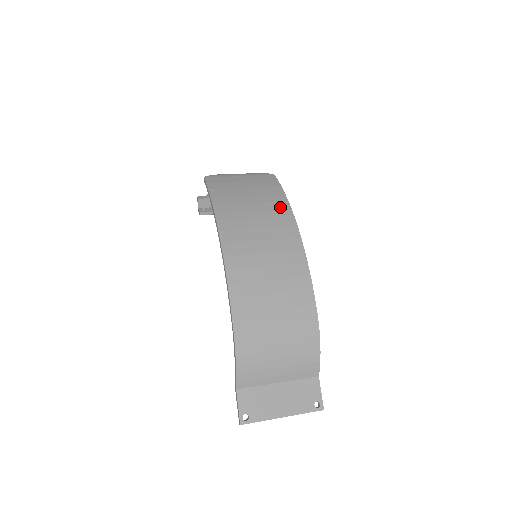
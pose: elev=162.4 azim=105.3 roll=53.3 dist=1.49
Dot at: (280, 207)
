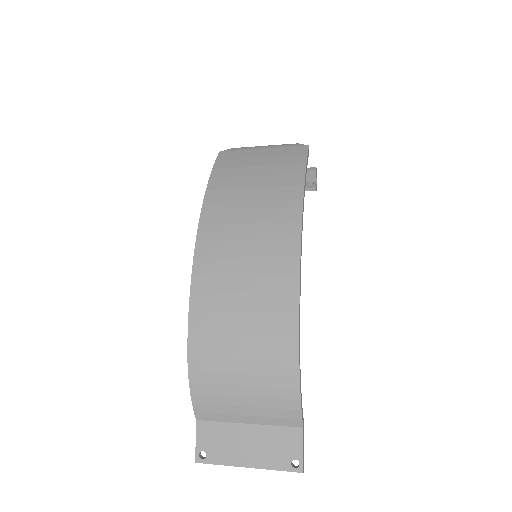
Dot at: (289, 194)
